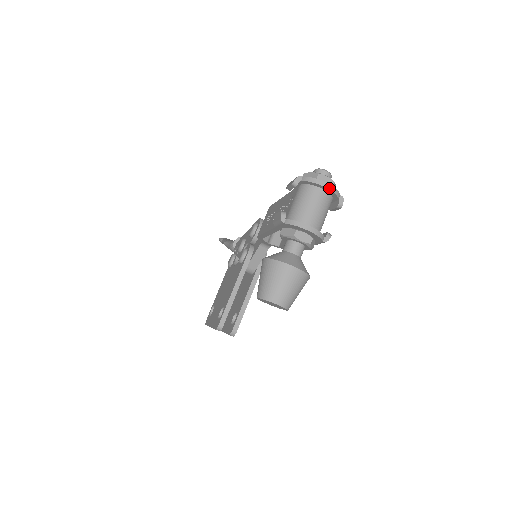
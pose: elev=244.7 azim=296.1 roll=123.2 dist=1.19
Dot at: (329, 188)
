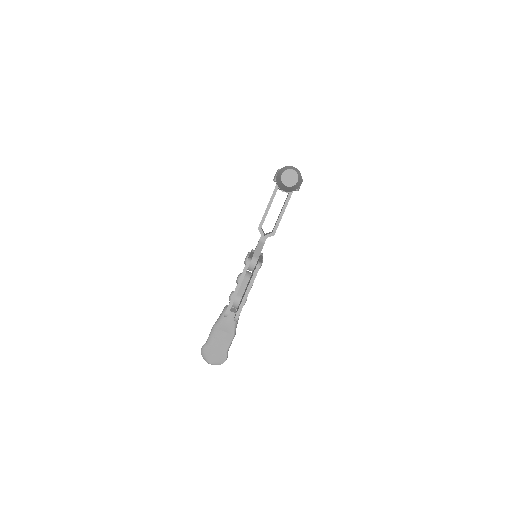
Dot at: occluded
